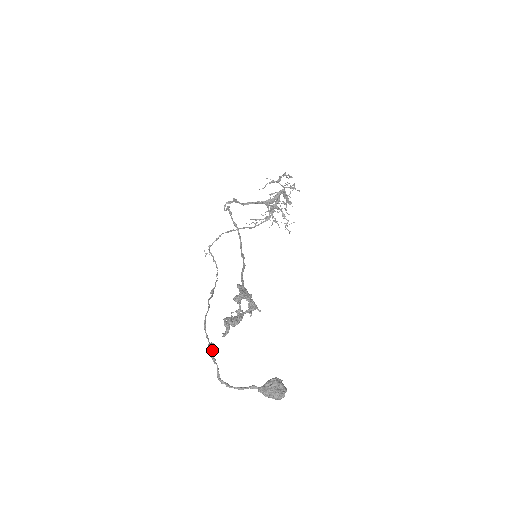
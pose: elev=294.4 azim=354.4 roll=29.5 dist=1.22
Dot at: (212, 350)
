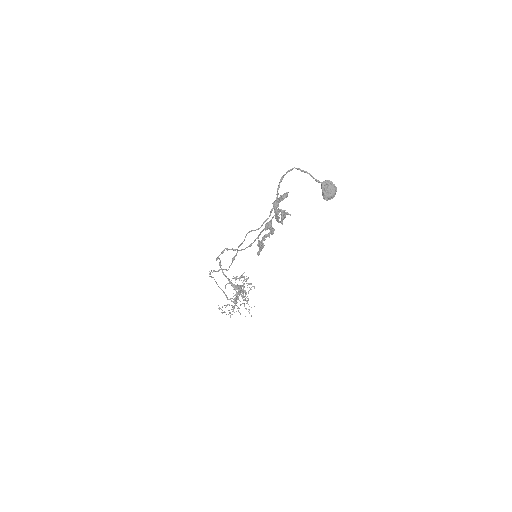
Dot at: (277, 196)
